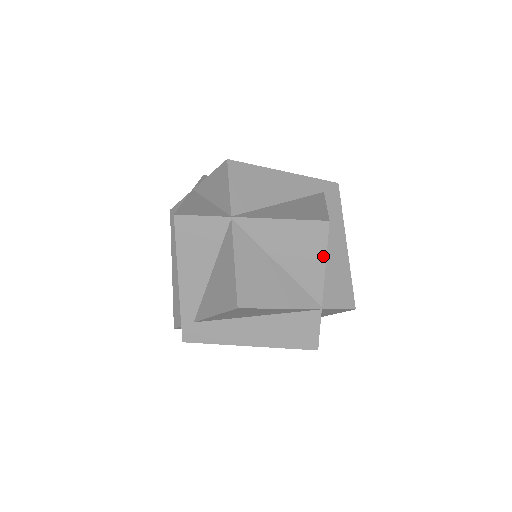
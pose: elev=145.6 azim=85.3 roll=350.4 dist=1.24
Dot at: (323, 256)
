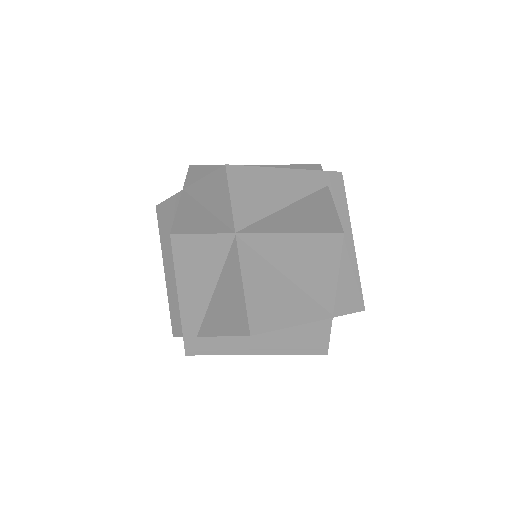
Dot at: (336, 268)
